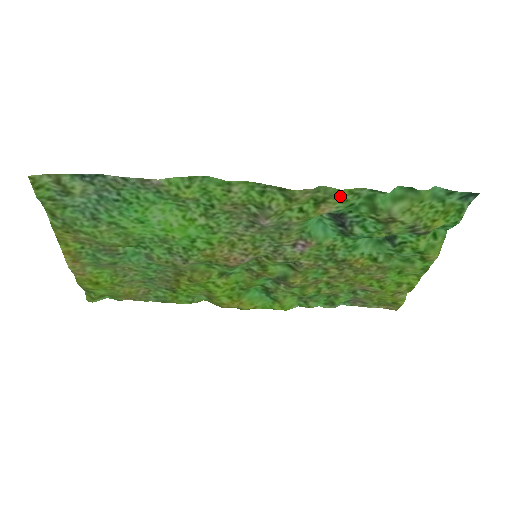
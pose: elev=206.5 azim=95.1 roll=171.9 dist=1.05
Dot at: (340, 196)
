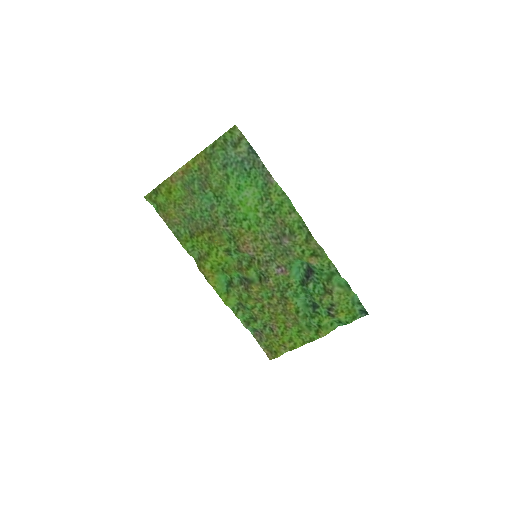
Dot at: (324, 260)
